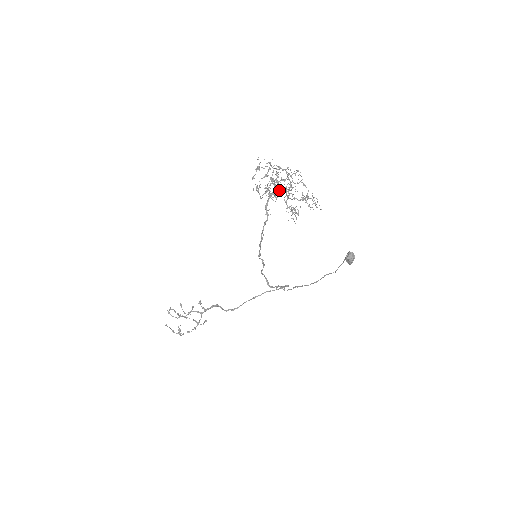
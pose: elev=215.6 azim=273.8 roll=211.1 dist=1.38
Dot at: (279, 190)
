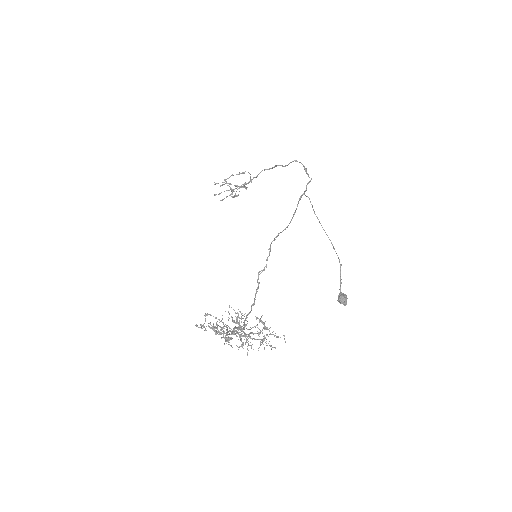
Dot at: (236, 321)
